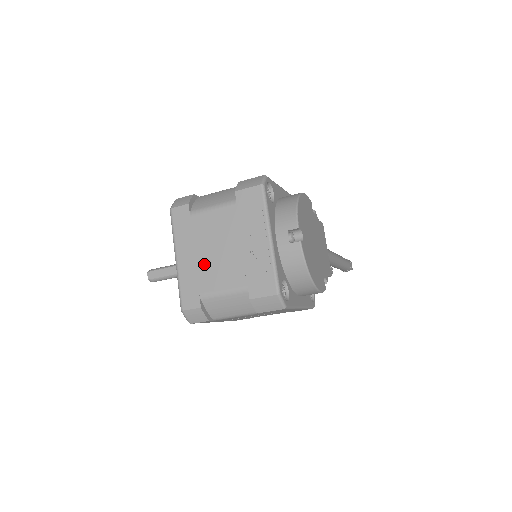
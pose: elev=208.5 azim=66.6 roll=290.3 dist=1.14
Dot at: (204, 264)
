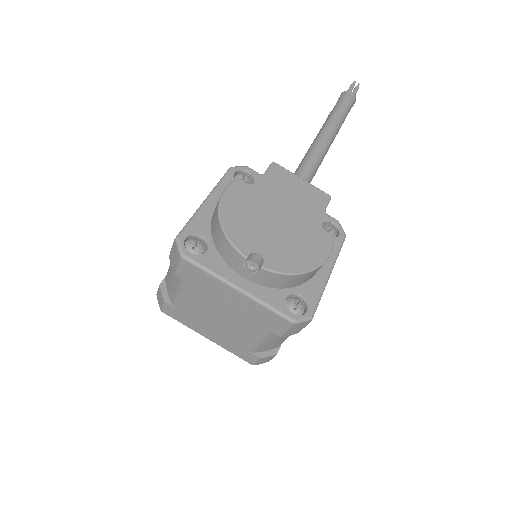
Dot at: (225, 332)
